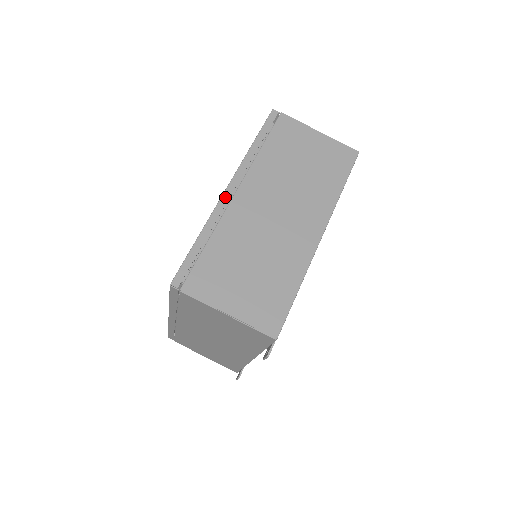
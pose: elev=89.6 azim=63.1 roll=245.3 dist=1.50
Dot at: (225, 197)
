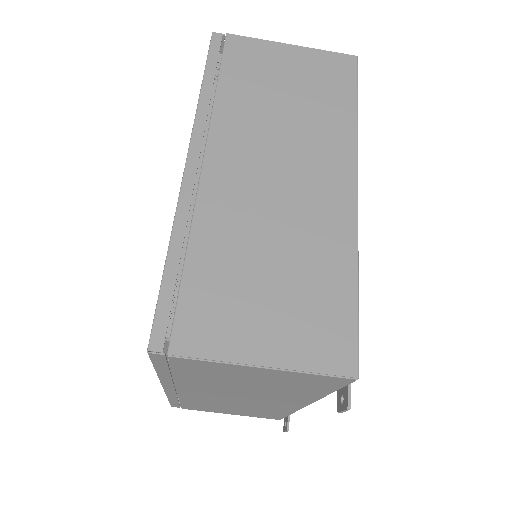
Dot at: (188, 177)
